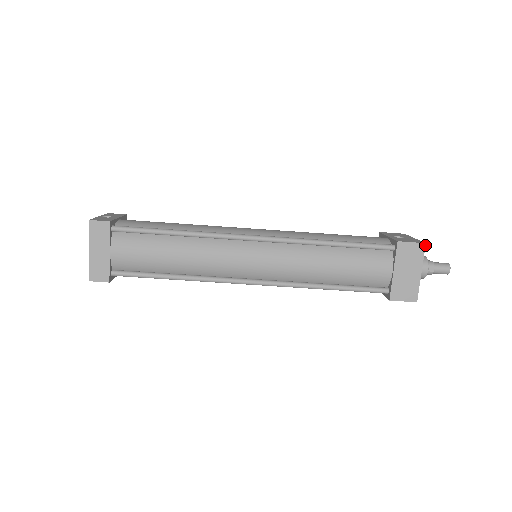
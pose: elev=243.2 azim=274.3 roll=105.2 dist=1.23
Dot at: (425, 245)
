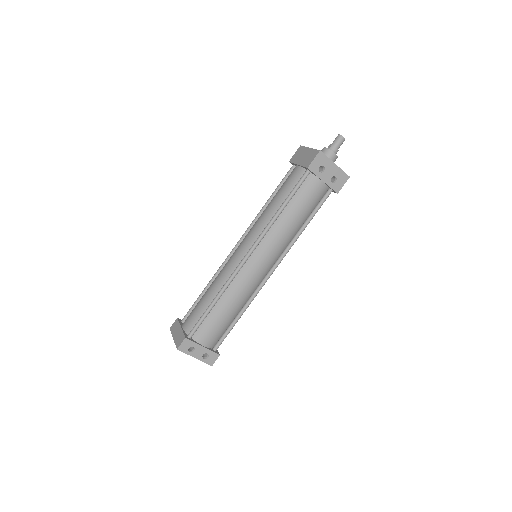
Dot at: (301, 146)
